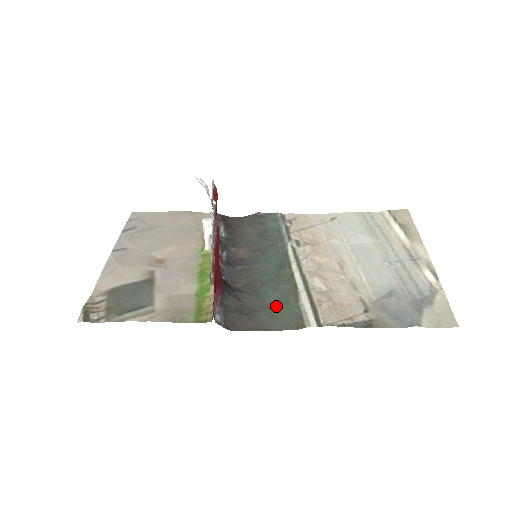
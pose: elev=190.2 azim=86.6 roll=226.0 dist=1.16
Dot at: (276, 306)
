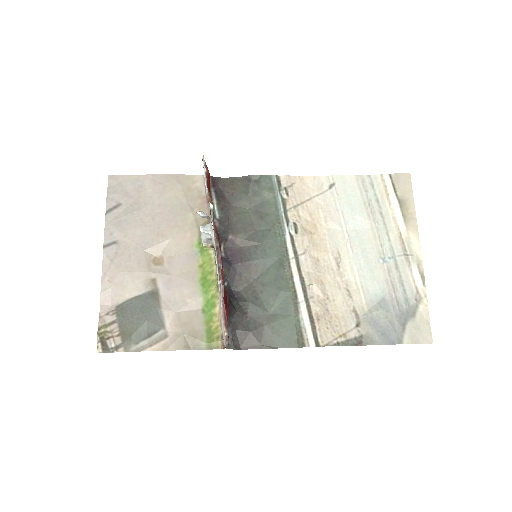
Dot at: (278, 319)
